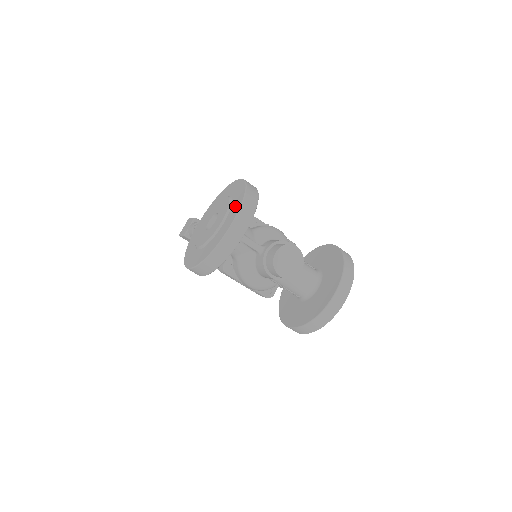
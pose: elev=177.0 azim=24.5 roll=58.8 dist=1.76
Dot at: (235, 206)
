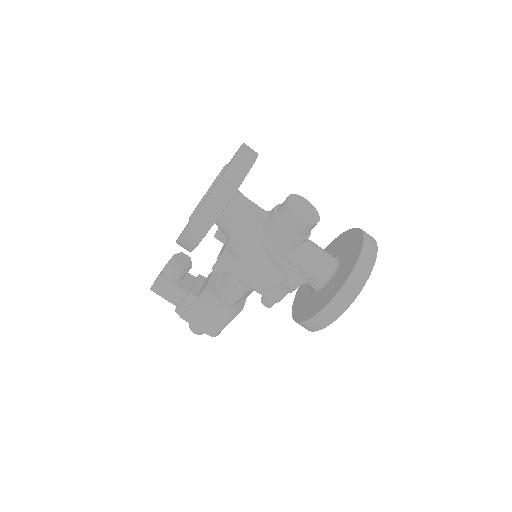
Dot at: occluded
